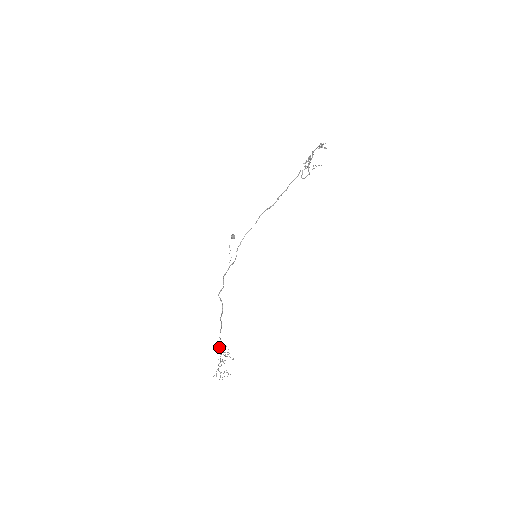
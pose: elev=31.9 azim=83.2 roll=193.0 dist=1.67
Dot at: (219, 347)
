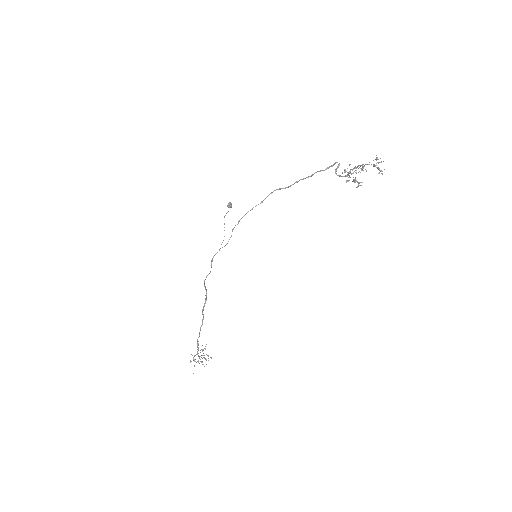
Dot at: (197, 342)
